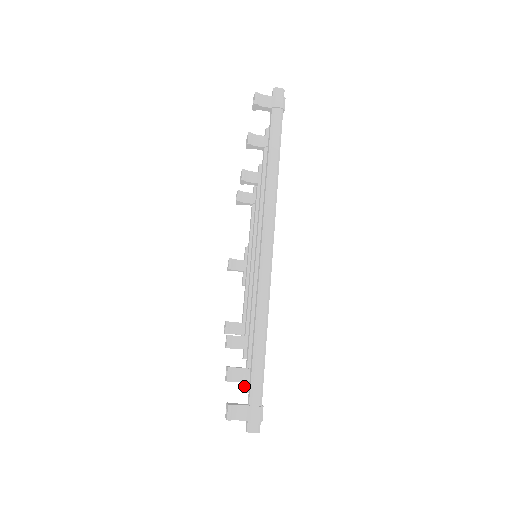
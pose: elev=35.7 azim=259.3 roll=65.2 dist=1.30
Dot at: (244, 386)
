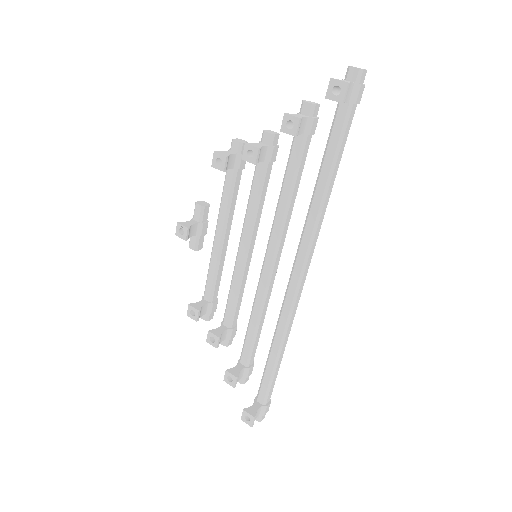
Dot at: occluded
